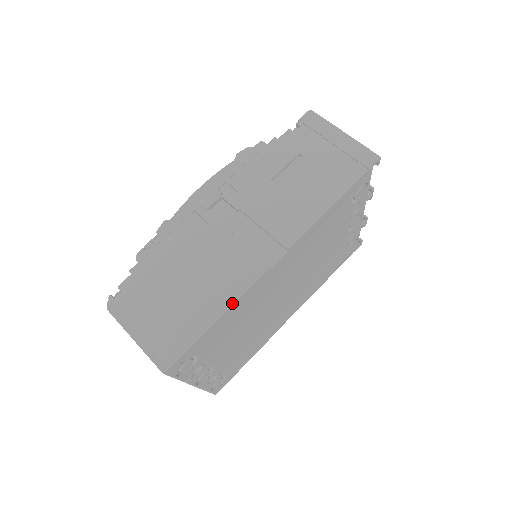
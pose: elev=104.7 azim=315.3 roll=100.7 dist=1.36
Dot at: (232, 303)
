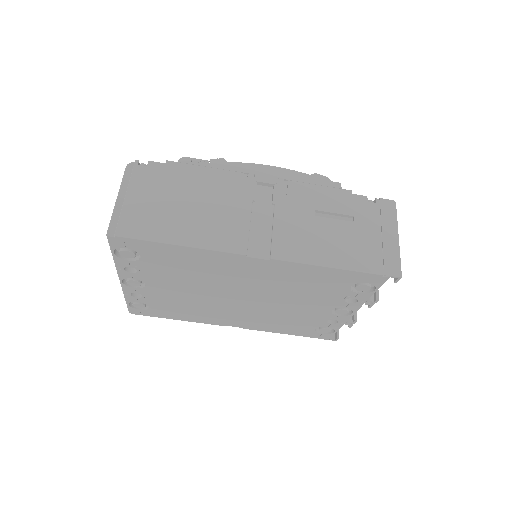
Dot at: (197, 246)
